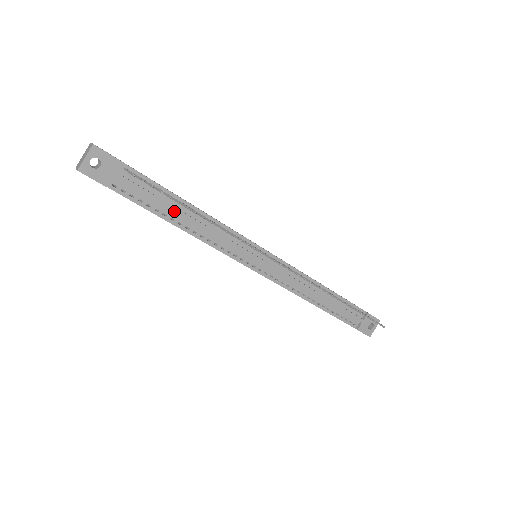
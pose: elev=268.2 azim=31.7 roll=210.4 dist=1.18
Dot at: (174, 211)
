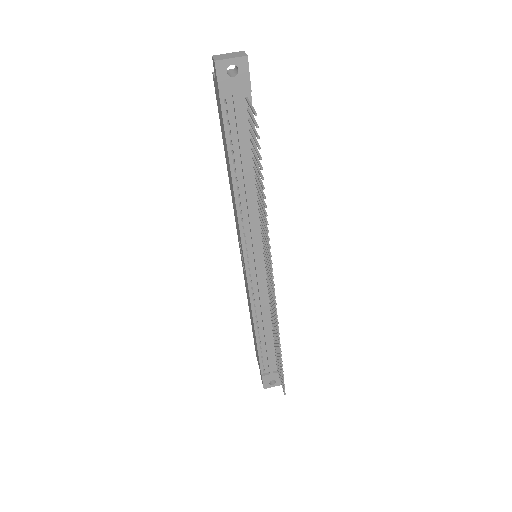
Dot at: (244, 166)
